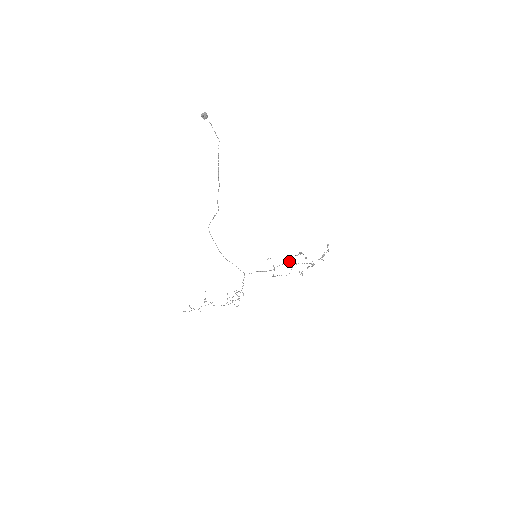
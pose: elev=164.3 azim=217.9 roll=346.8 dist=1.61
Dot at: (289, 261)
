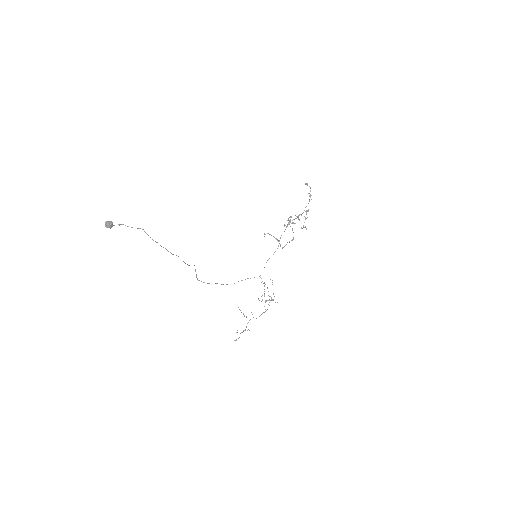
Dot at: (285, 225)
